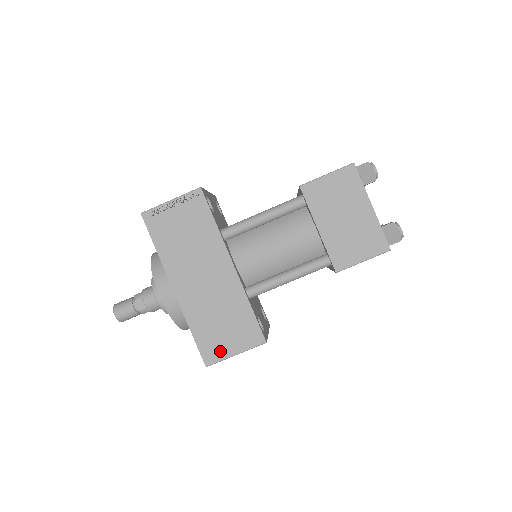
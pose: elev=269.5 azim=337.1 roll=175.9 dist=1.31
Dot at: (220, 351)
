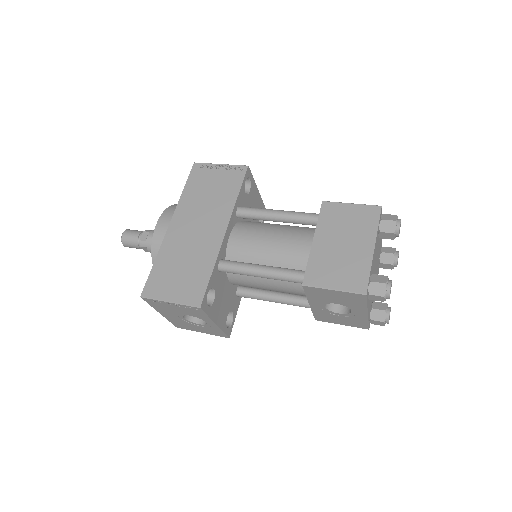
Dot at: (161, 291)
